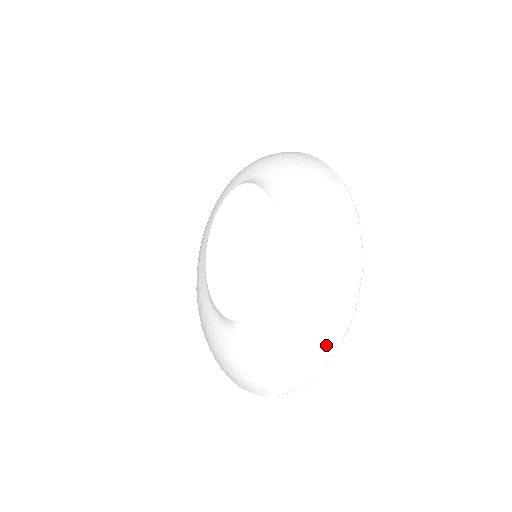
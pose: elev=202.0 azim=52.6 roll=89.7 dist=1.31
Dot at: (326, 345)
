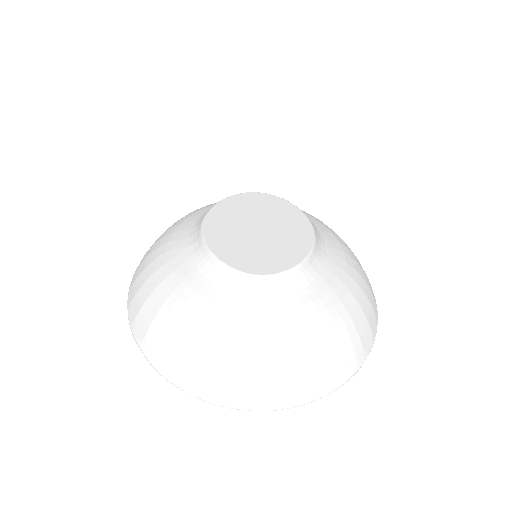
Dot at: (352, 355)
